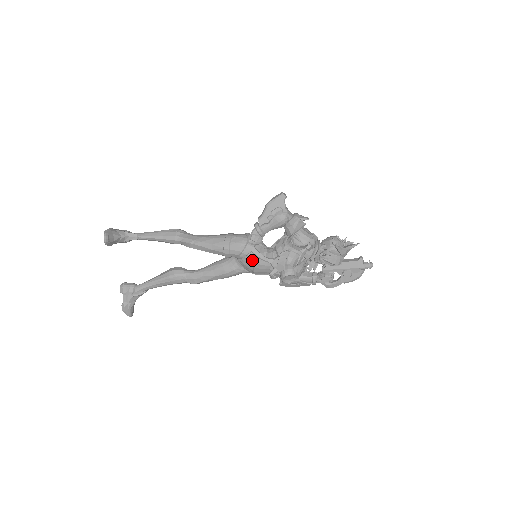
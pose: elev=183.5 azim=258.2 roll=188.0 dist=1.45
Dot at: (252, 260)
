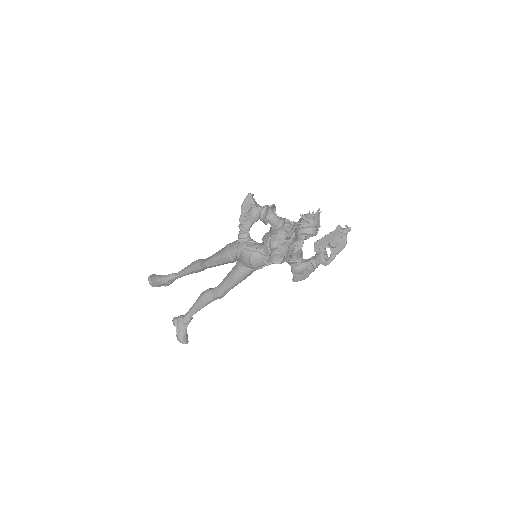
Dot at: (246, 255)
